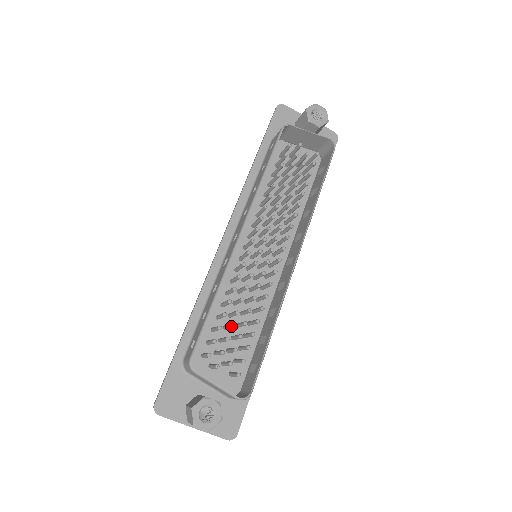
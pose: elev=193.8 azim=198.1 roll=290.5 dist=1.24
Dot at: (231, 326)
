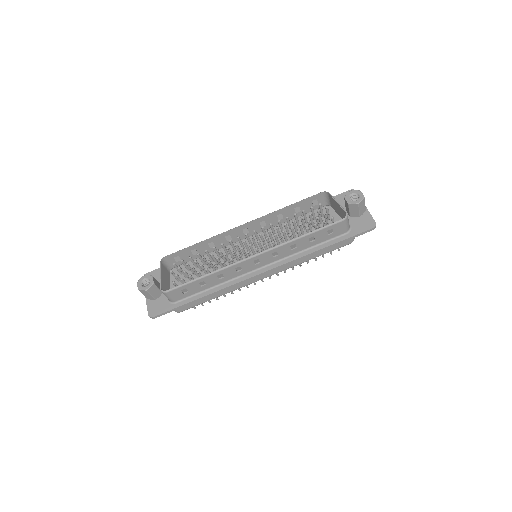
Dot at: (194, 260)
